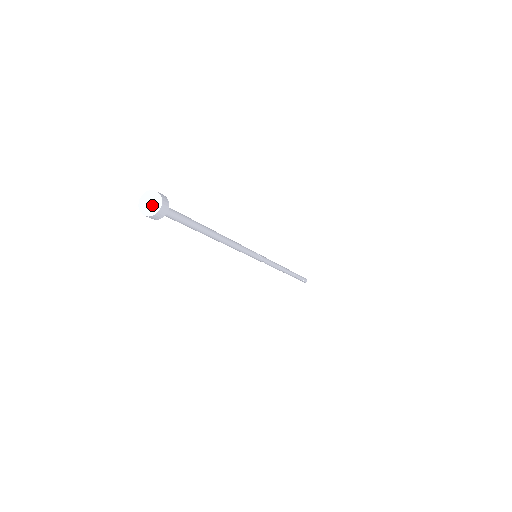
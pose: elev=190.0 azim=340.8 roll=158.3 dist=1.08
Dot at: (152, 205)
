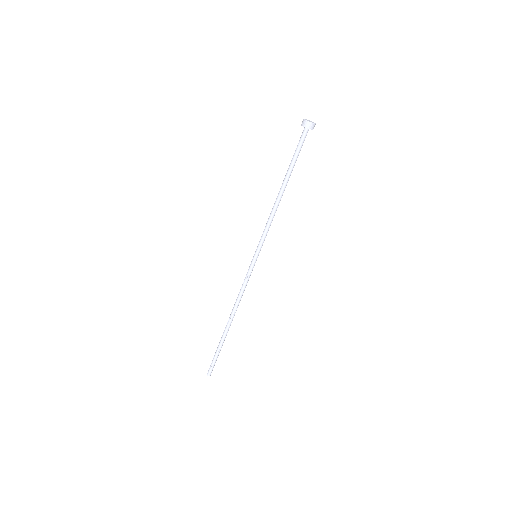
Dot at: (311, 122)
